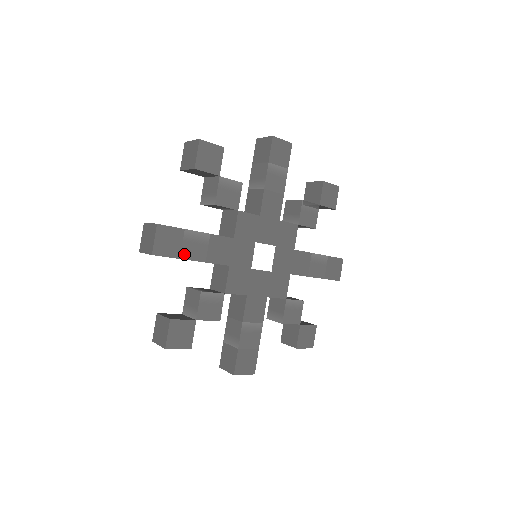
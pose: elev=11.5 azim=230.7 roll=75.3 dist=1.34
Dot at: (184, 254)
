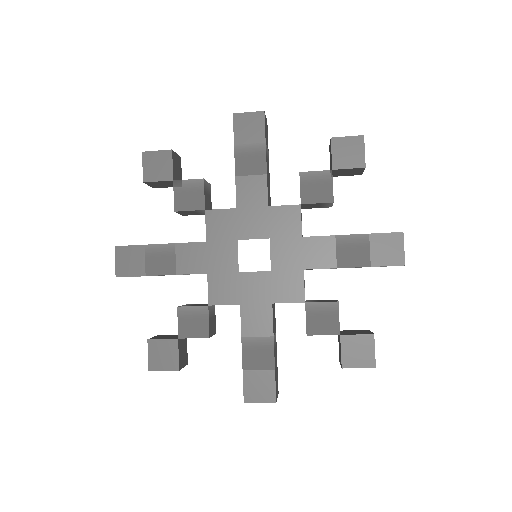
Dot at: (149, 270)
